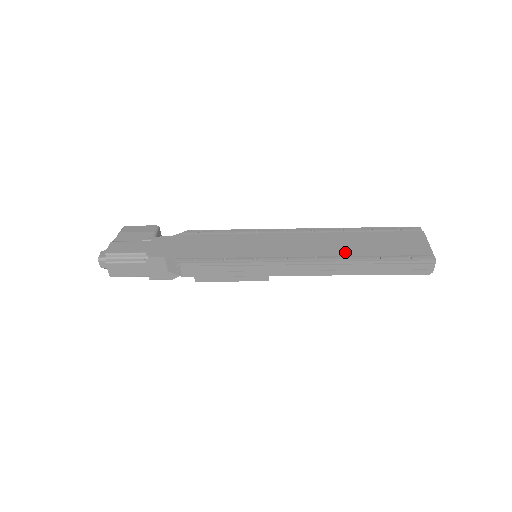
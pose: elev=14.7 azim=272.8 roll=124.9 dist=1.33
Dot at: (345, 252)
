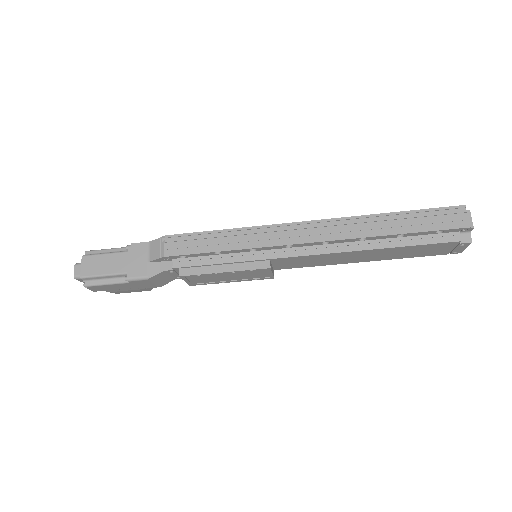
Dot at: occluded
